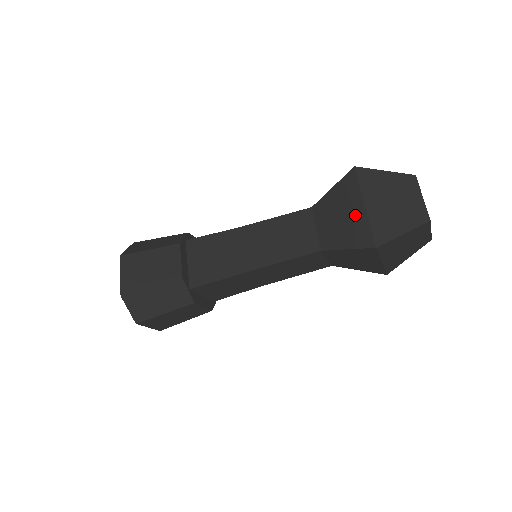
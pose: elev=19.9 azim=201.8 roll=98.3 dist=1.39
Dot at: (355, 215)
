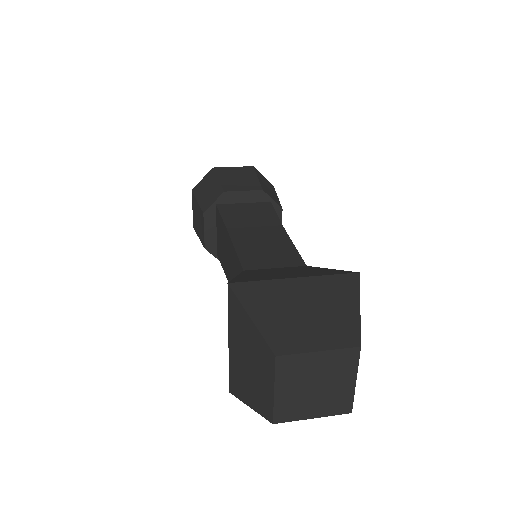
Dot at: occluded
